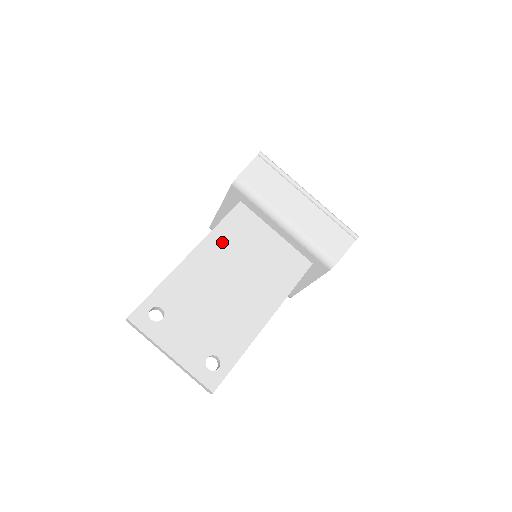
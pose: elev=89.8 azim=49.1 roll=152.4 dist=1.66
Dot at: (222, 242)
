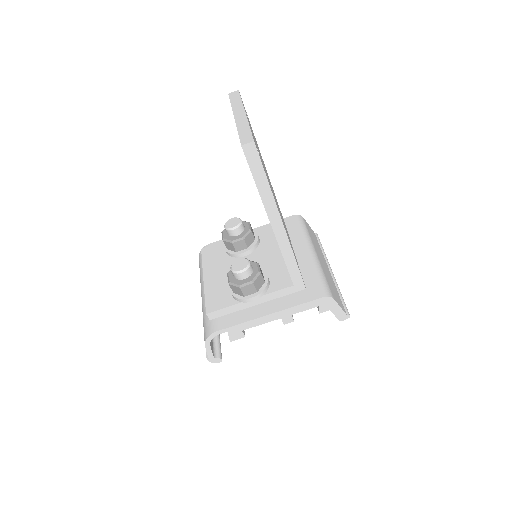
Dot at: occluded
